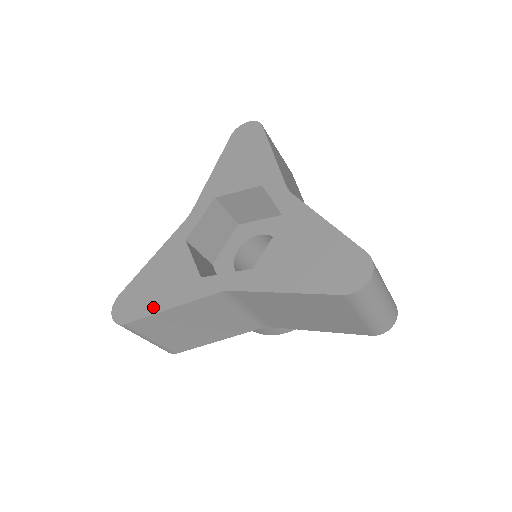
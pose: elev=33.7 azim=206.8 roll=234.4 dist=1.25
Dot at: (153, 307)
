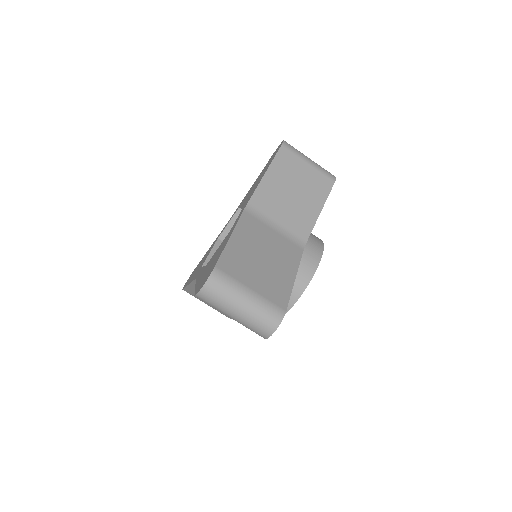
Dot at: (221, 251)
